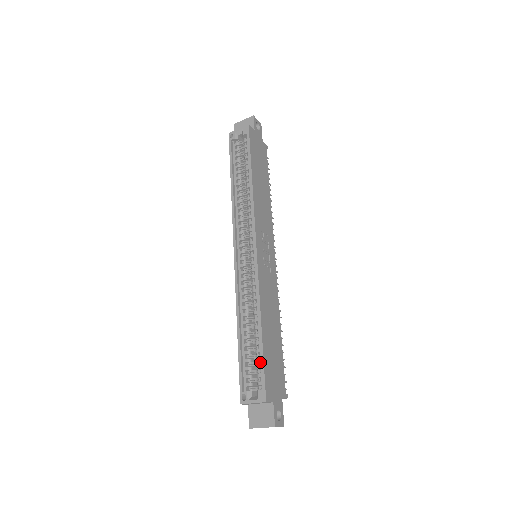
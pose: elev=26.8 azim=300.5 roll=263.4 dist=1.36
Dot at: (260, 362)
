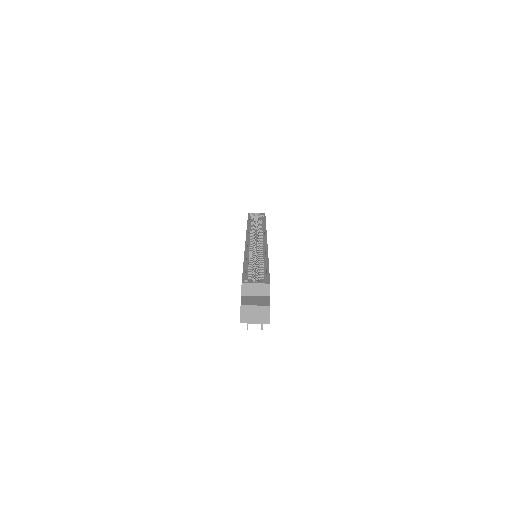
Dot at: (264, 273)
